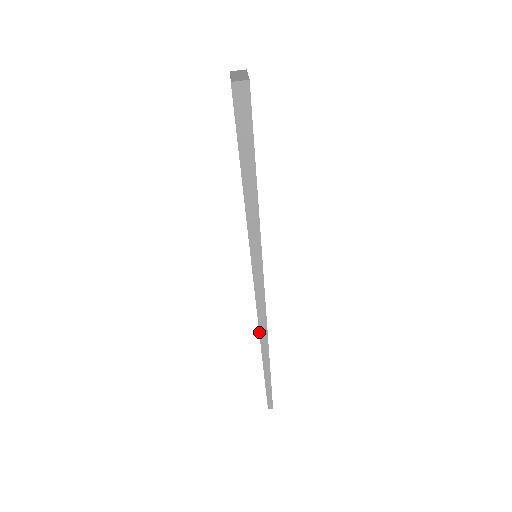
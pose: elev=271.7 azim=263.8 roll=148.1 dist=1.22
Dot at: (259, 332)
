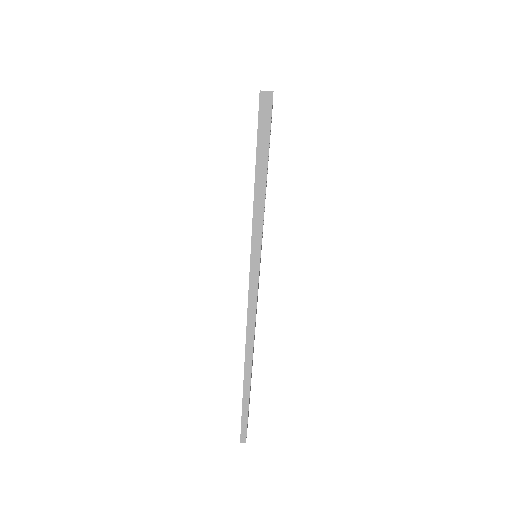
Dot at: (246, 327)
